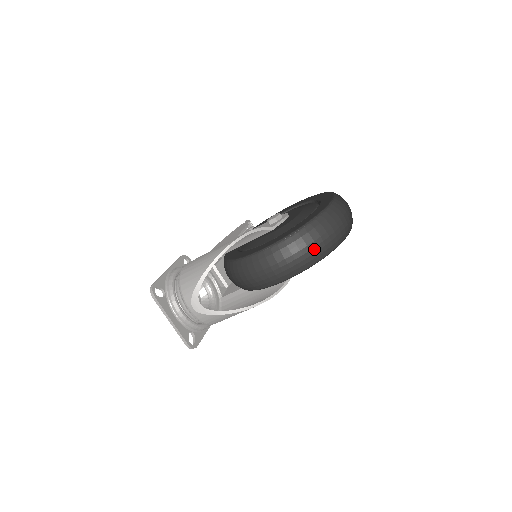
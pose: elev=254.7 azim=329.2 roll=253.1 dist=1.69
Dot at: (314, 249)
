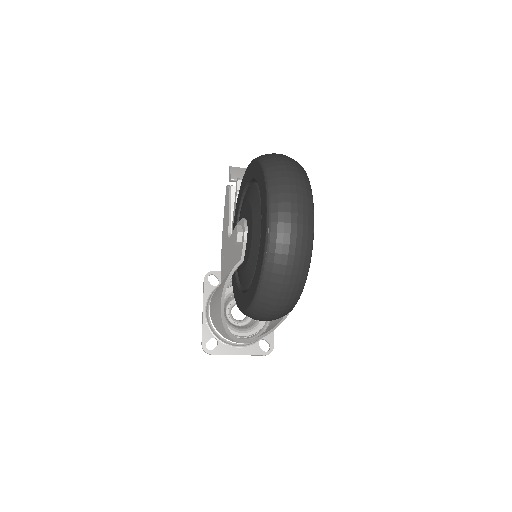
Dot at: (287, 295)
